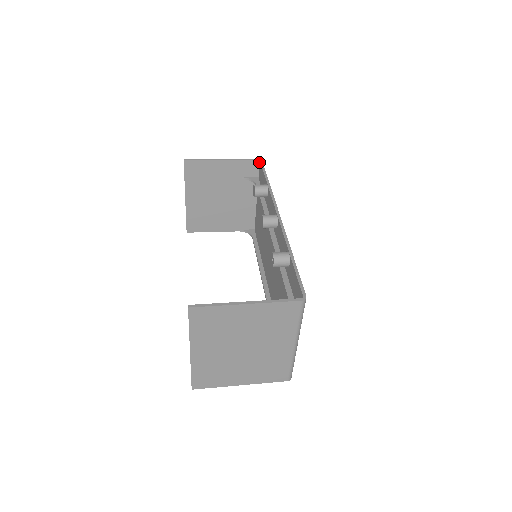
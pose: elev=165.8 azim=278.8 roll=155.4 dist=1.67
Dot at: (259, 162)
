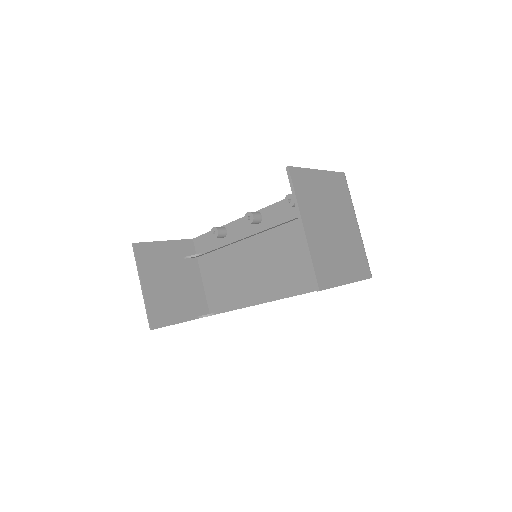
Dot at: (193, 241)
